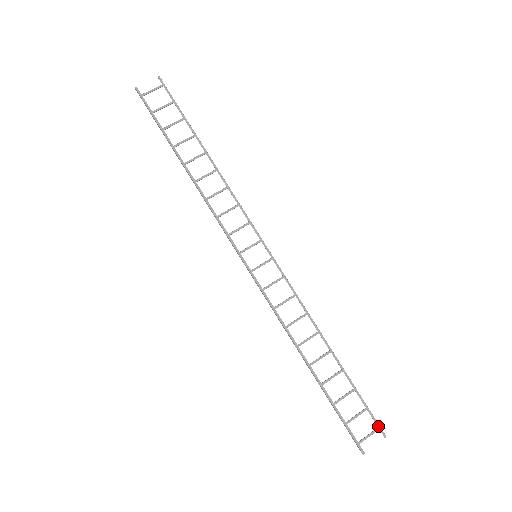
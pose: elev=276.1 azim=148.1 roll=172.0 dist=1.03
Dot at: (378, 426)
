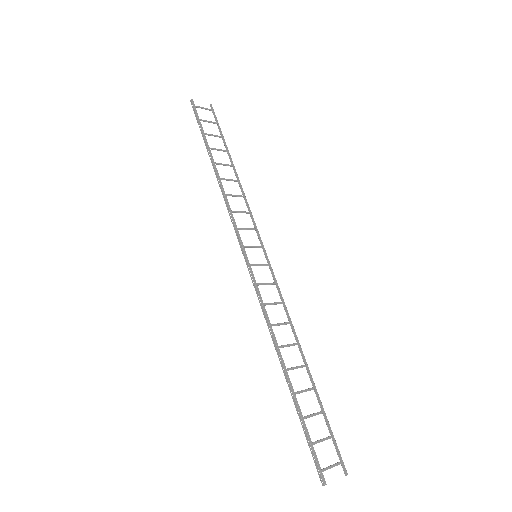
Dot at: (341, 459)
